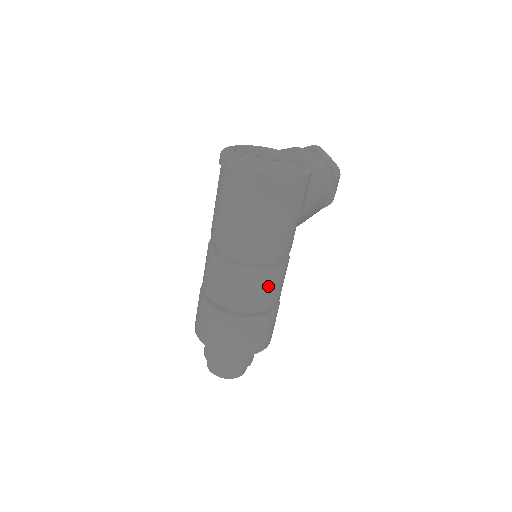
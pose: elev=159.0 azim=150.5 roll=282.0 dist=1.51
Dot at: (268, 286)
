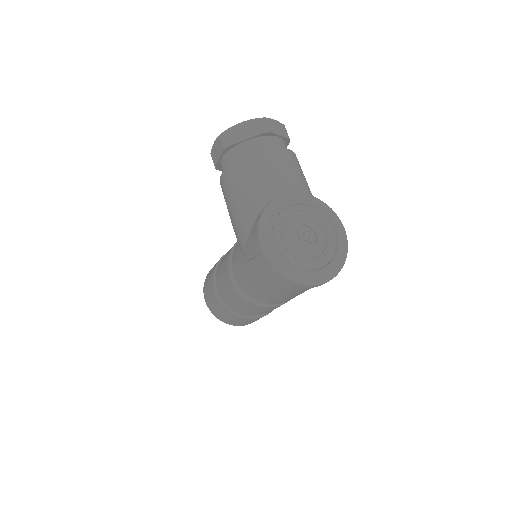
Dot at: occluded
